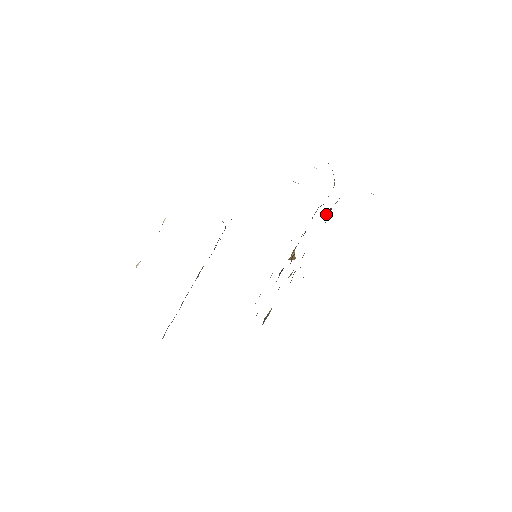
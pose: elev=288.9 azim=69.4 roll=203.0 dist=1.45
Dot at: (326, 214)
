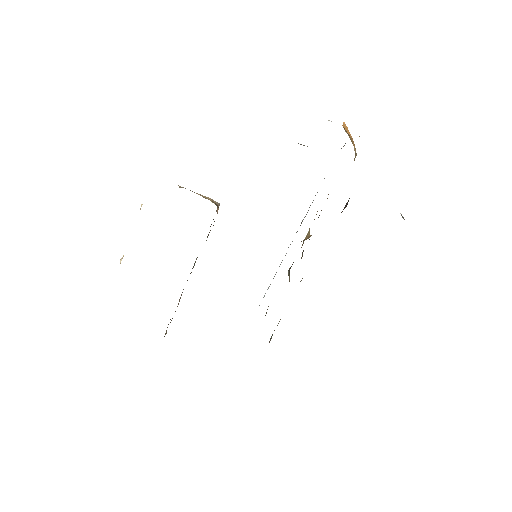
Dot at: occluded
